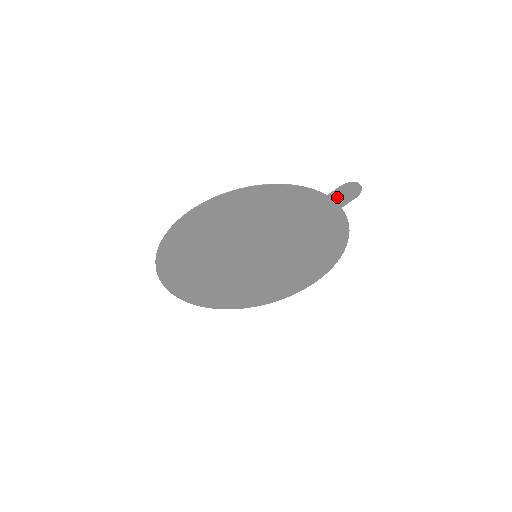
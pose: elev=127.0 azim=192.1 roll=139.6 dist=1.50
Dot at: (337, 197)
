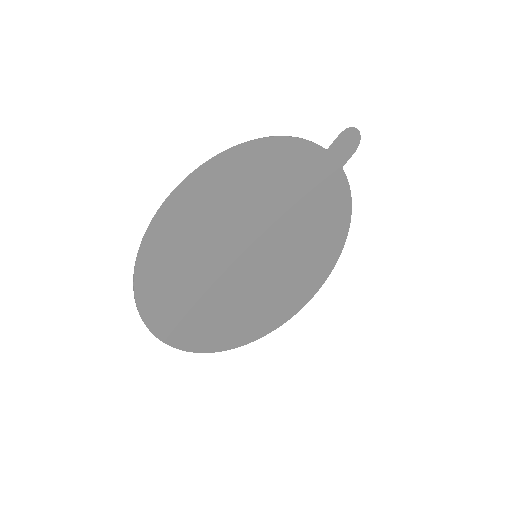
Dot at: (337, 152)
